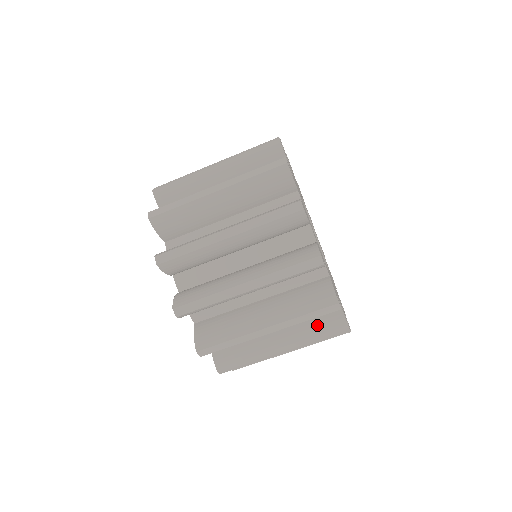
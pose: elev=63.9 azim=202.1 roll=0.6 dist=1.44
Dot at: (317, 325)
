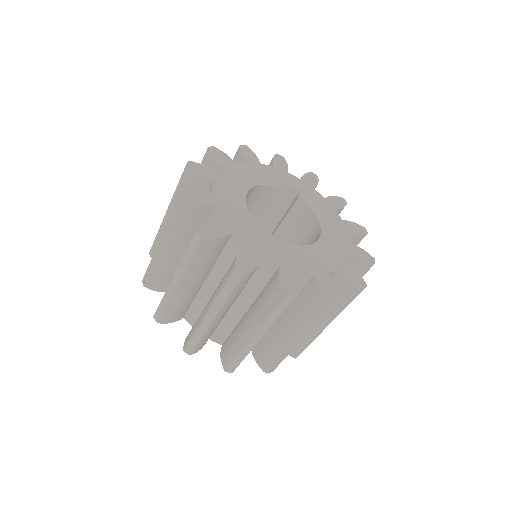
Dot at: (307, 308)
